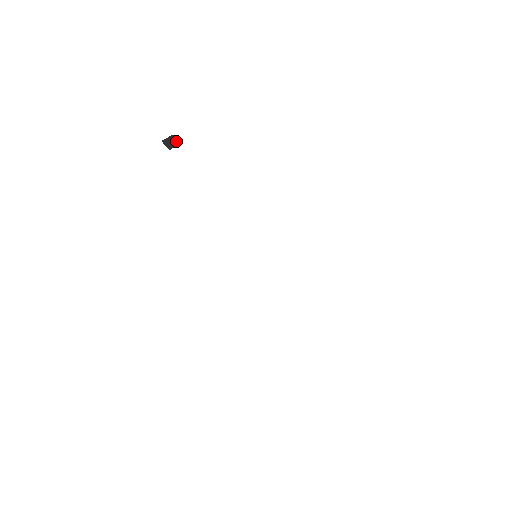
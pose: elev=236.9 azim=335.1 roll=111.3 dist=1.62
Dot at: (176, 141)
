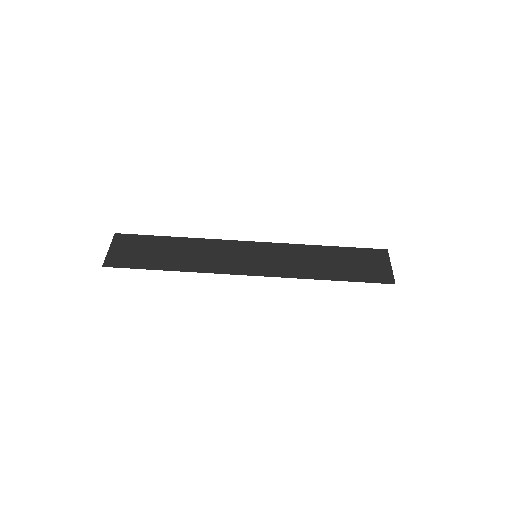
Dot at: (106, 257)
